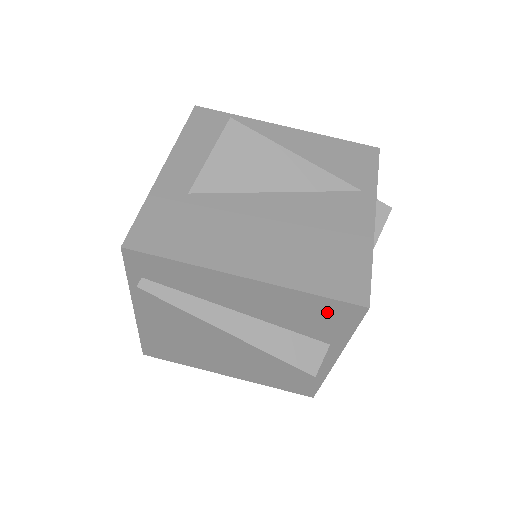
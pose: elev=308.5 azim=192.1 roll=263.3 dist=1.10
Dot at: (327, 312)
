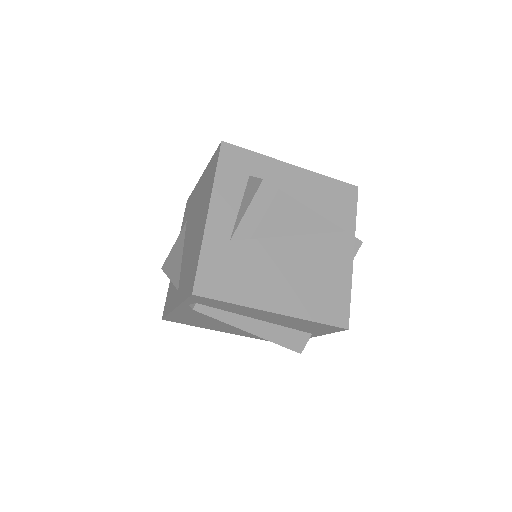
Dot at: (320, 327)
